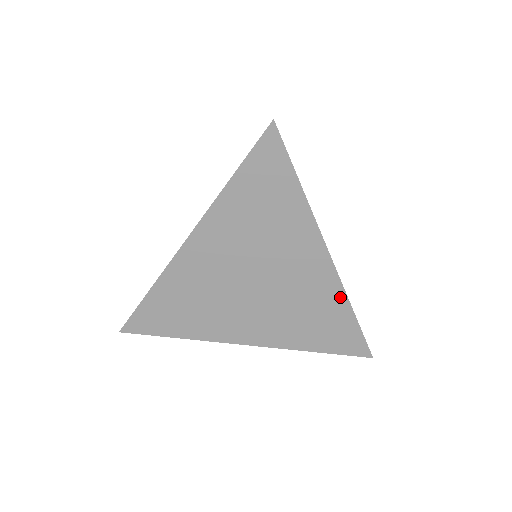
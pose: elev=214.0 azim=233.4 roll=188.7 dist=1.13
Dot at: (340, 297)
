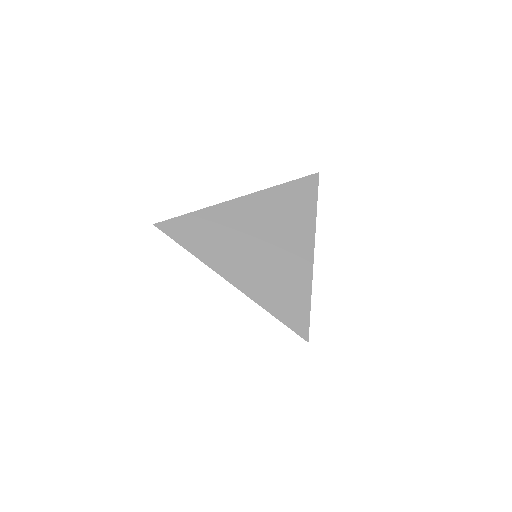
Dot at: (307, 281)
